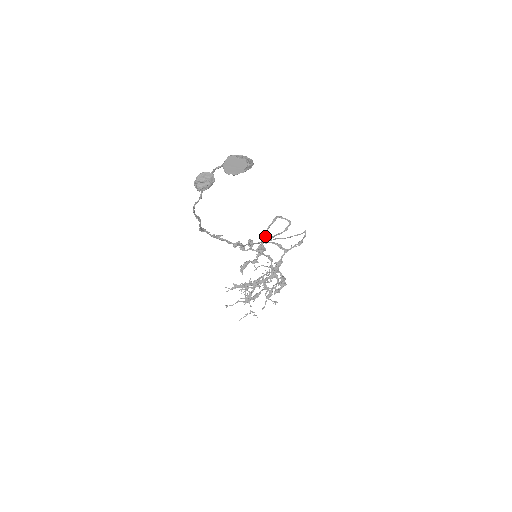
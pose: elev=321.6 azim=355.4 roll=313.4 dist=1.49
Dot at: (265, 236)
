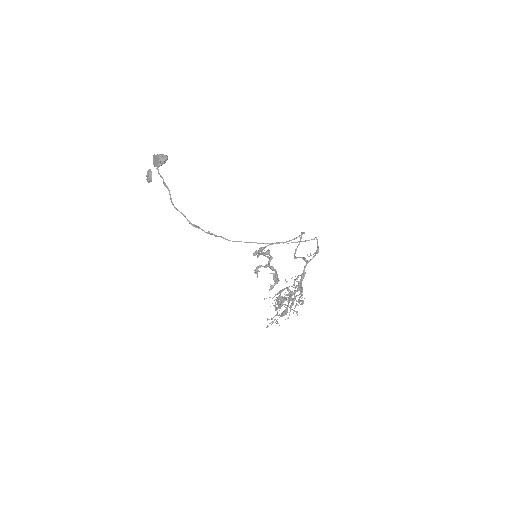
Dot at: (295, 252)
